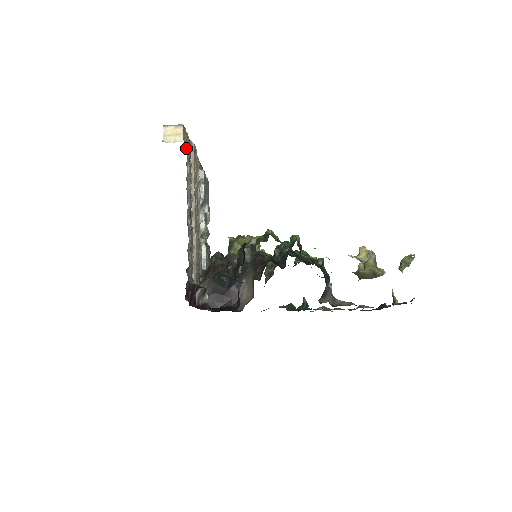
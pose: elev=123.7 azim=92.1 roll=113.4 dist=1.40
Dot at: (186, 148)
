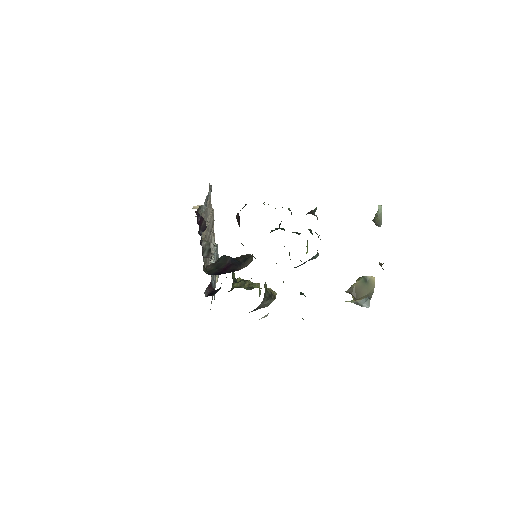
Dot at: occluded
